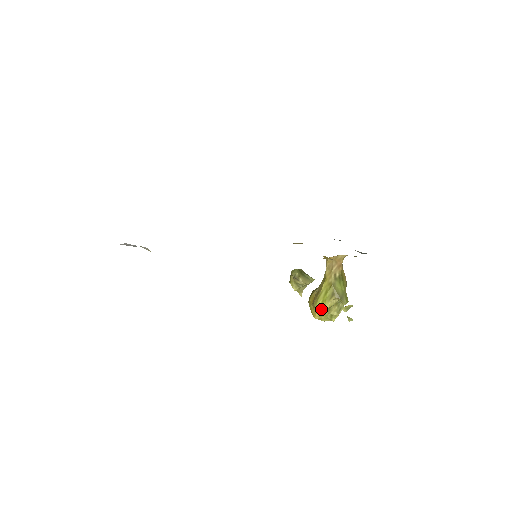
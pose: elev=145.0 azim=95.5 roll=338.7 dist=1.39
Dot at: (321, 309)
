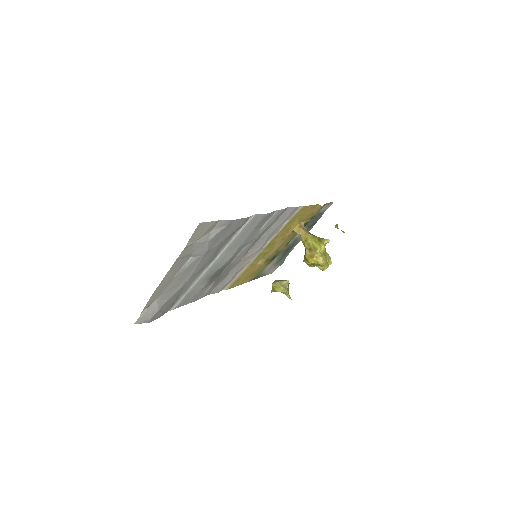
Dot at: (323, 248)
